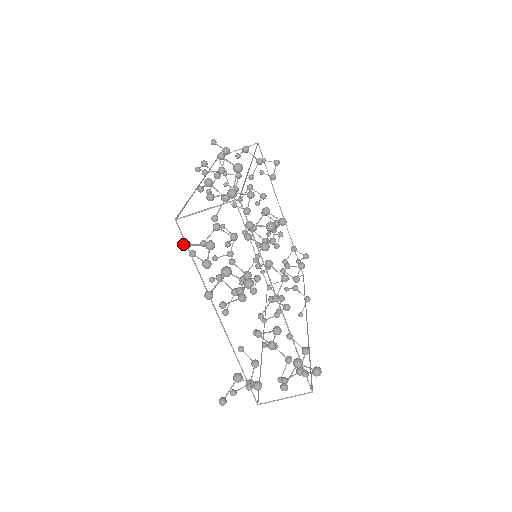
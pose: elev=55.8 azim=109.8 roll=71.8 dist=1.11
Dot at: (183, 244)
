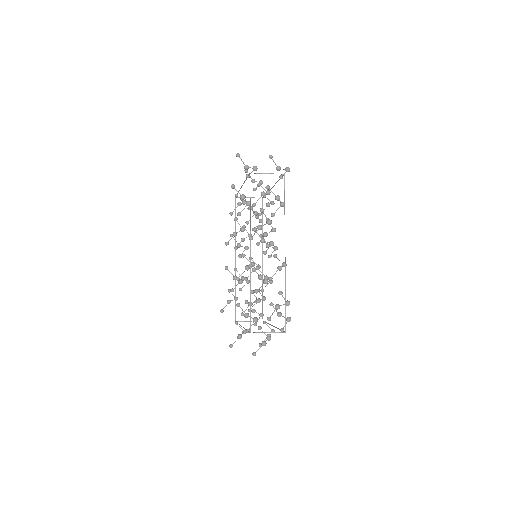
Dot at: (247, 332)
